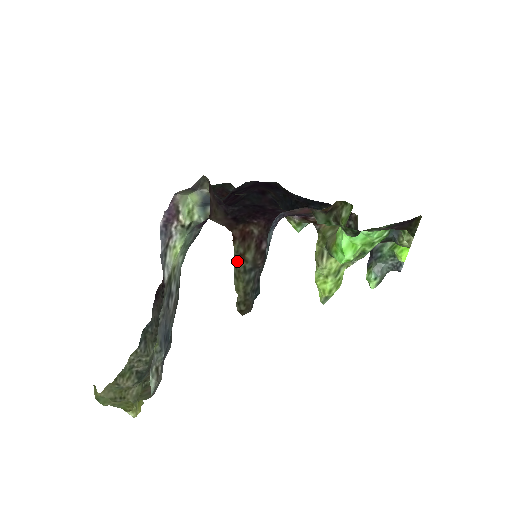
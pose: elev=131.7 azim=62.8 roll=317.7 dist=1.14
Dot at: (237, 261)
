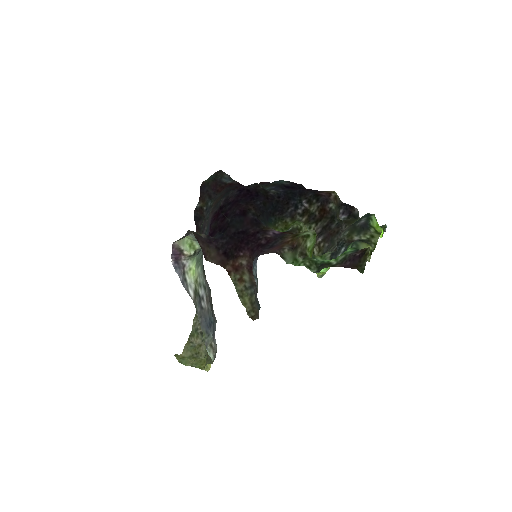
Dot at: (237, 286)
